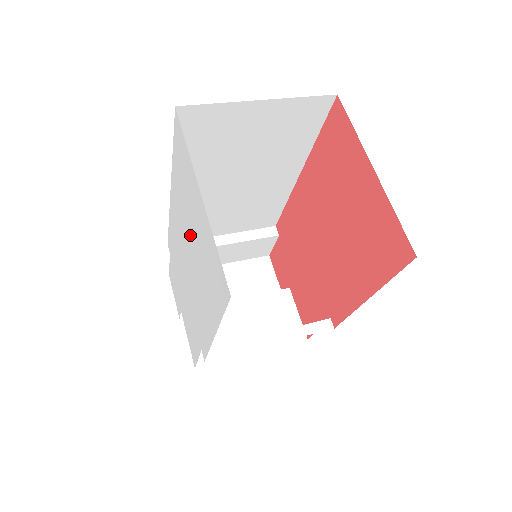
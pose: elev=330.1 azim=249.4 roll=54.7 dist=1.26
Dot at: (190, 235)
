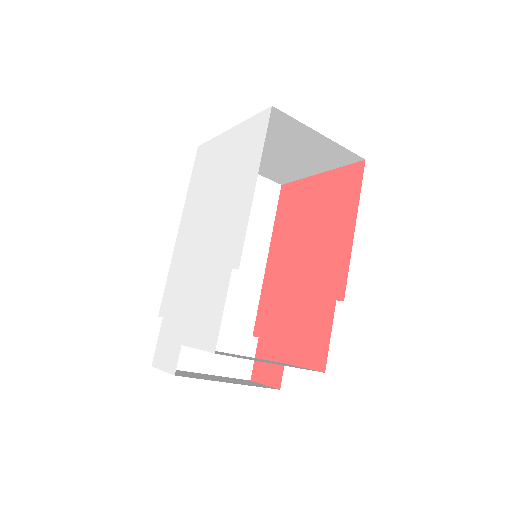
Dot at: (214, 190)
